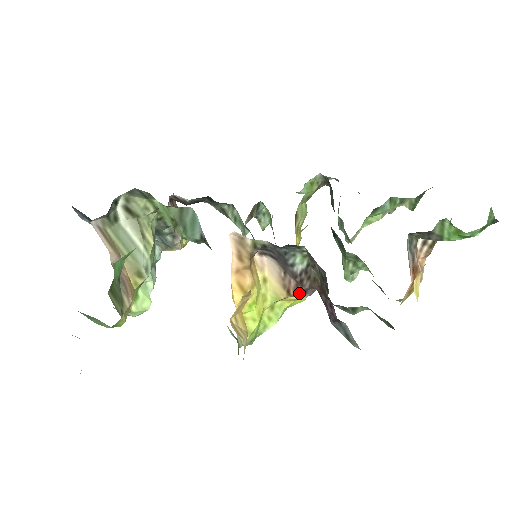
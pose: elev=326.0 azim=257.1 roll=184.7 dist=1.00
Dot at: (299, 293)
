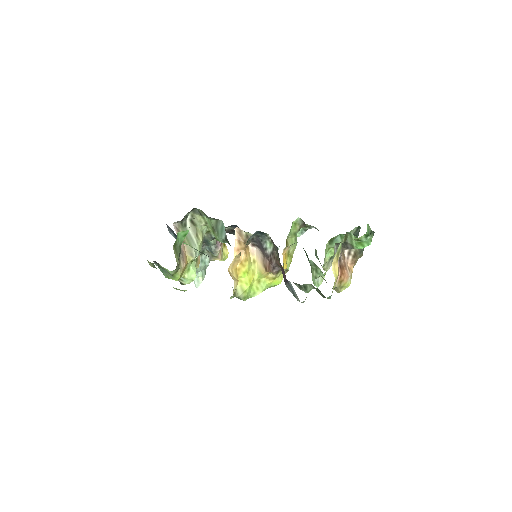
Dot at: (271, 268)
